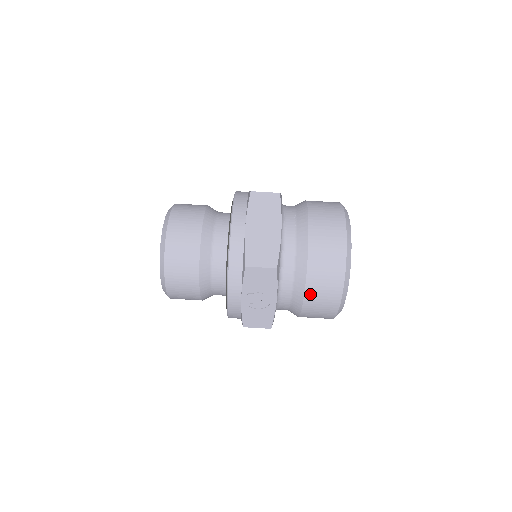
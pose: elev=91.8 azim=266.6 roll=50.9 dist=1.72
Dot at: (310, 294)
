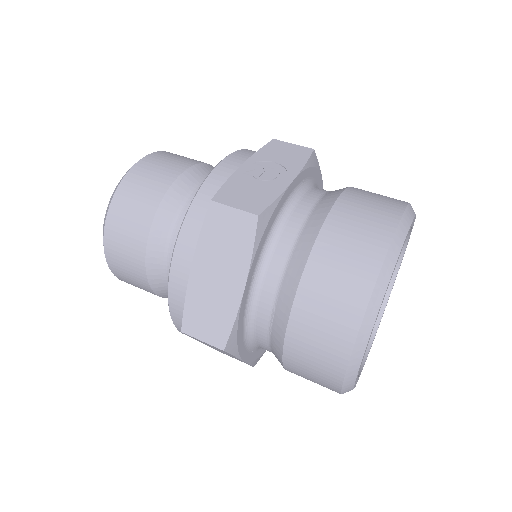
Dot at: (348, 200)
